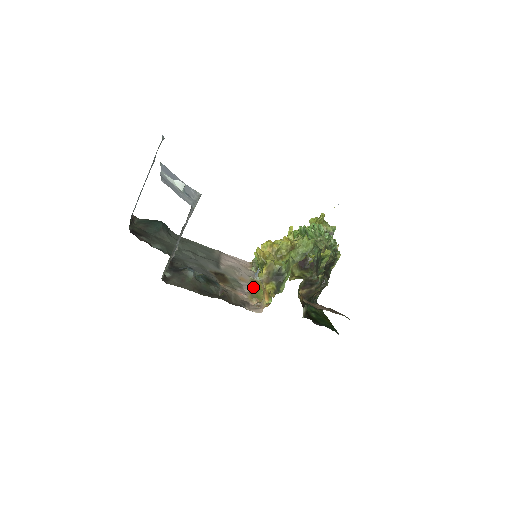
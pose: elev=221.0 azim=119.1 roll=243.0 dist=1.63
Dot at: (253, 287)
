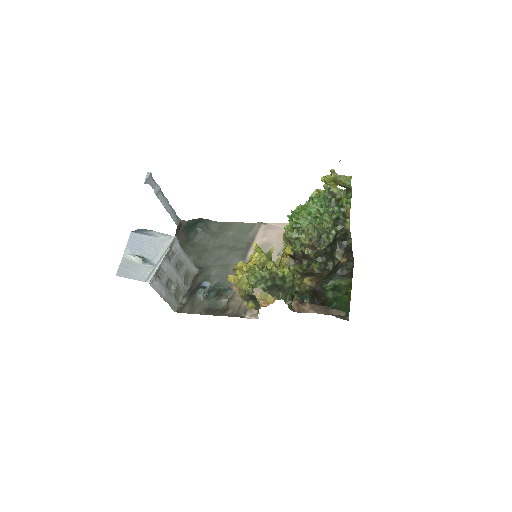
Dot at: occluded
